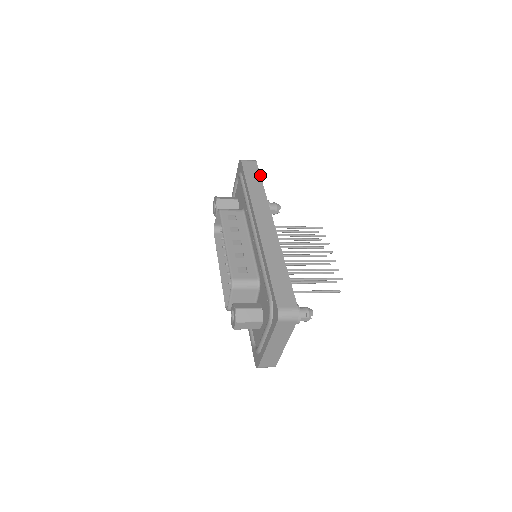
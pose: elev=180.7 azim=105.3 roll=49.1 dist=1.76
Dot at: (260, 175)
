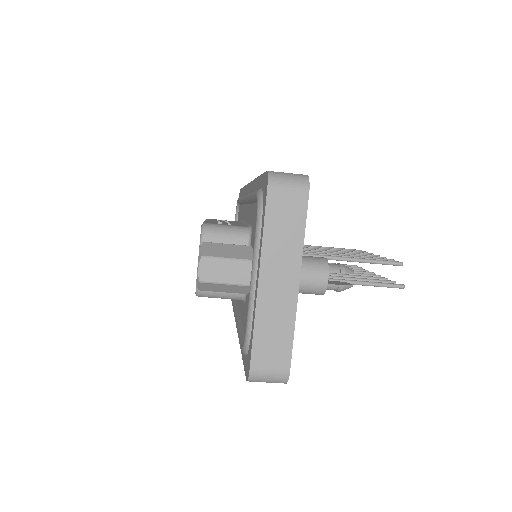
Dot at: occluded
